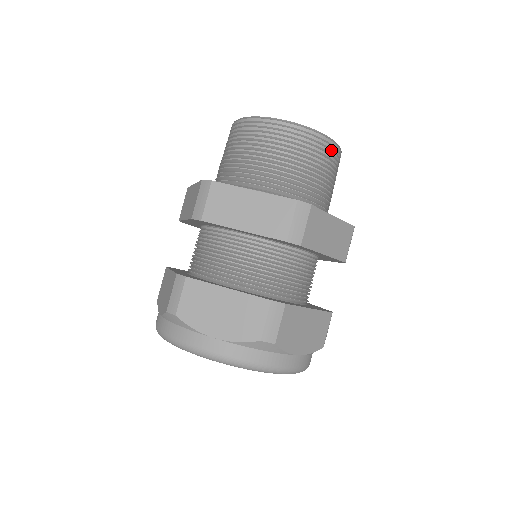
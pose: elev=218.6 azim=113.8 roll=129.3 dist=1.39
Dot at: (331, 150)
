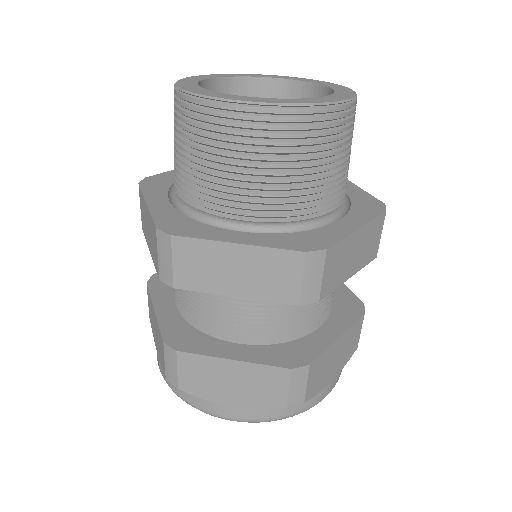
Dot at: (342, 117)
